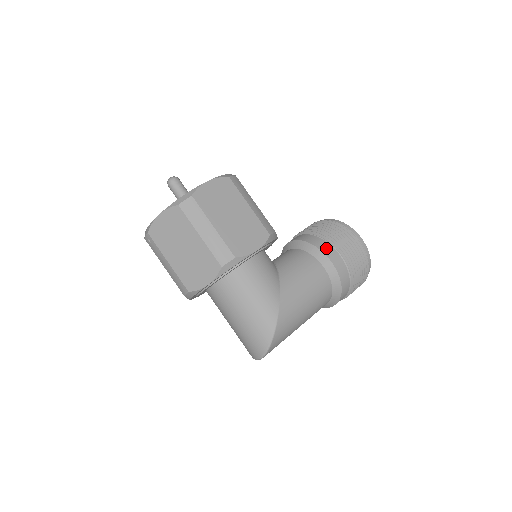
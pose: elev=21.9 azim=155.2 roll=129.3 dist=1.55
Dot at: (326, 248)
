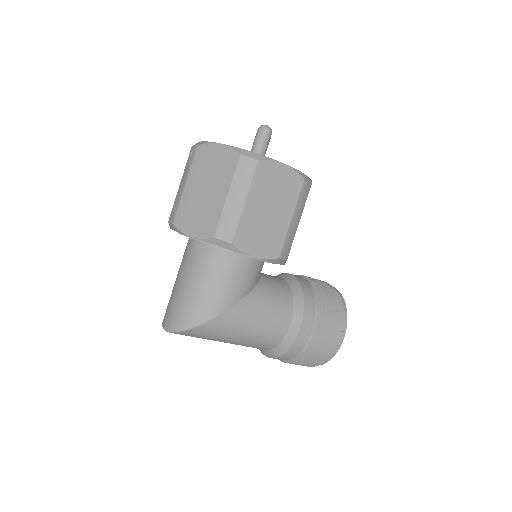
Dot at: (309, 314)
